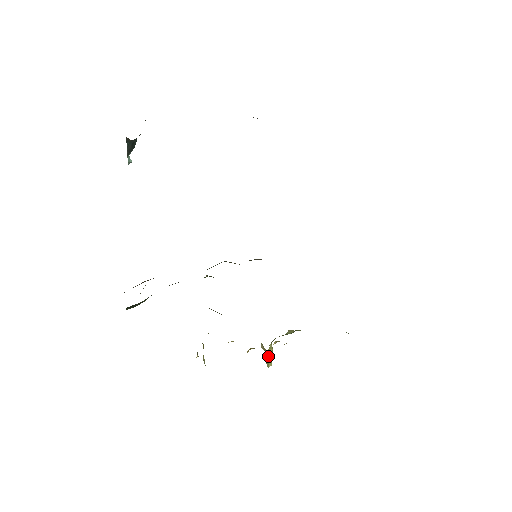
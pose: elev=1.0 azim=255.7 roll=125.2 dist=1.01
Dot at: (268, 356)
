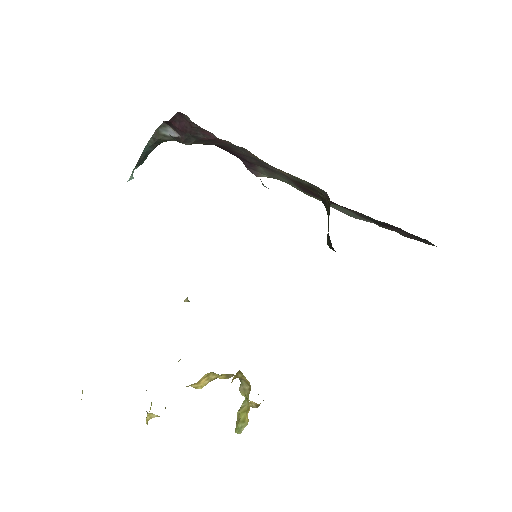
Dot at: (238, 421)
